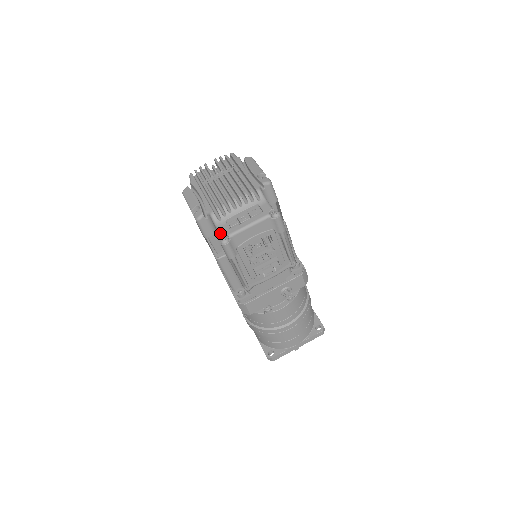
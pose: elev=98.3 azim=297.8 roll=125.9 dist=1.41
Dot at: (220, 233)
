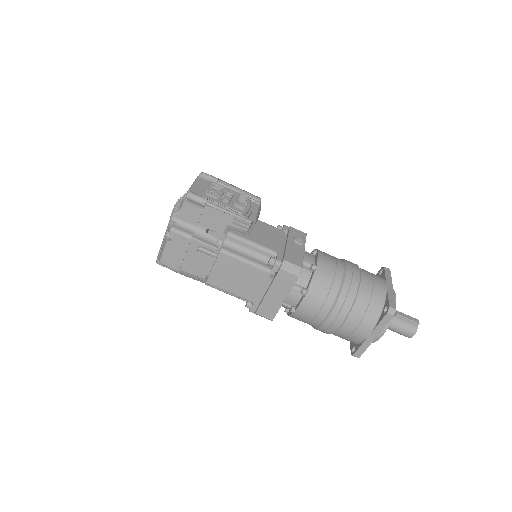
Dot at: (183, 201)
